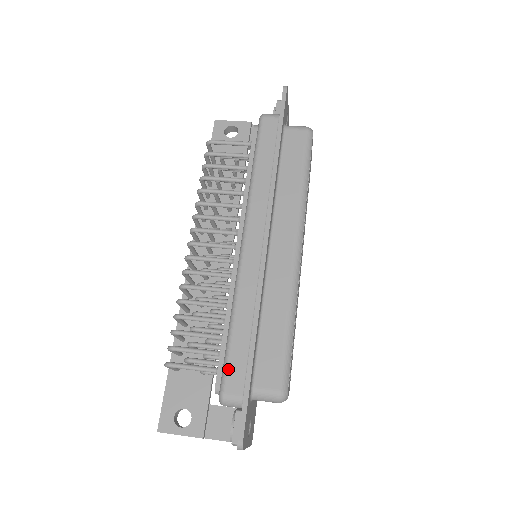
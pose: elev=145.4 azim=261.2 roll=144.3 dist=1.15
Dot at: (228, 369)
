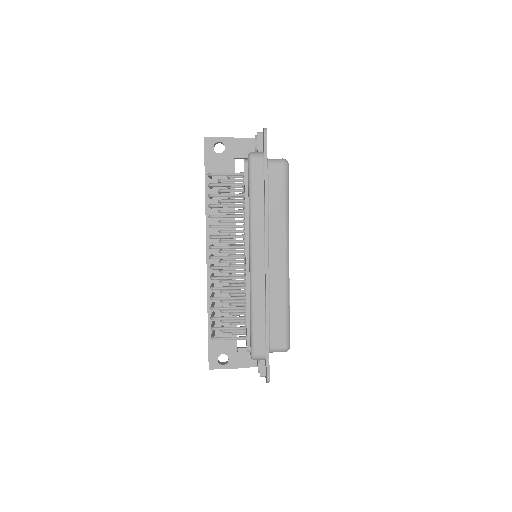
Dot at: (254, 341)
